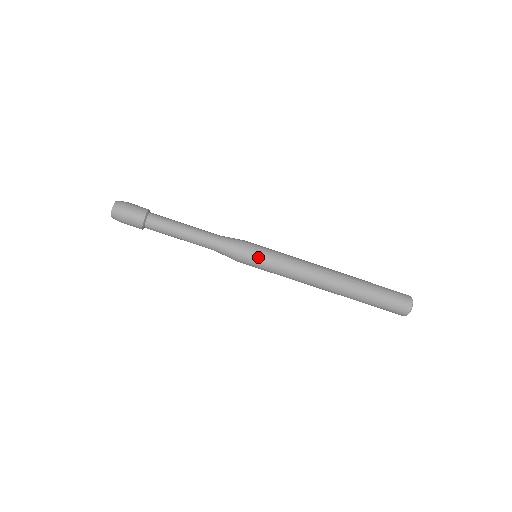
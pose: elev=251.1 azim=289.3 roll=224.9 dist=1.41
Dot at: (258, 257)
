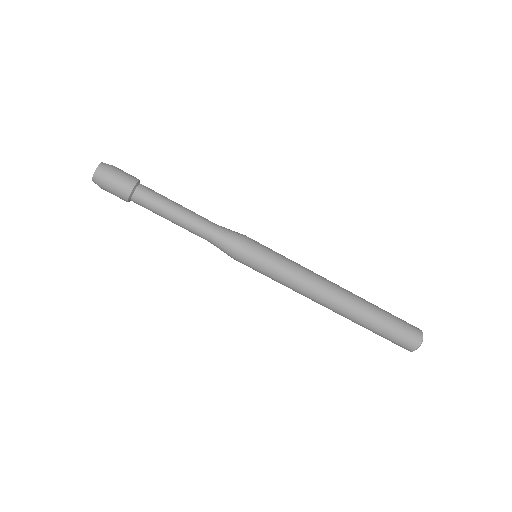
Dot at: (260, 256)
